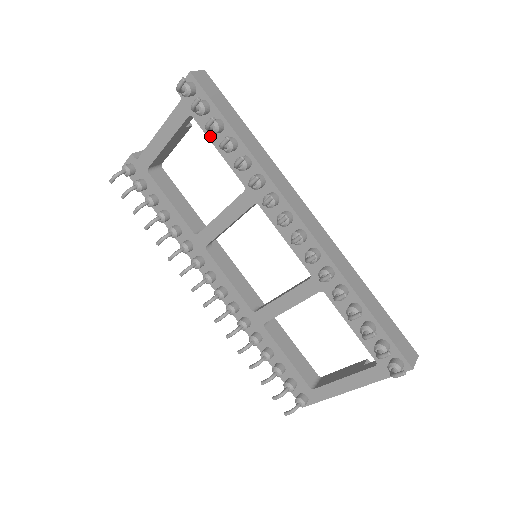
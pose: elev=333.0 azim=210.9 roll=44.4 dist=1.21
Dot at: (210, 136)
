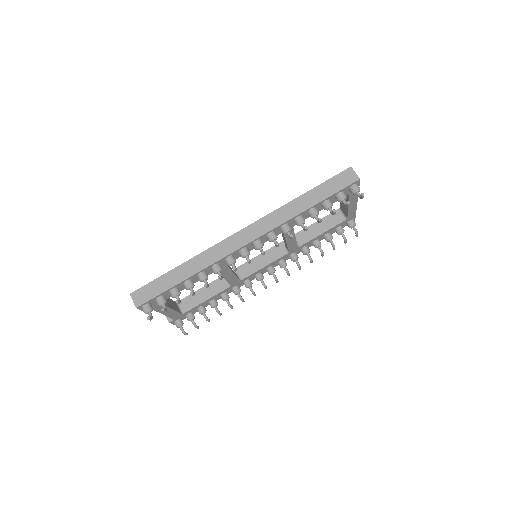
Dot at: occluded
